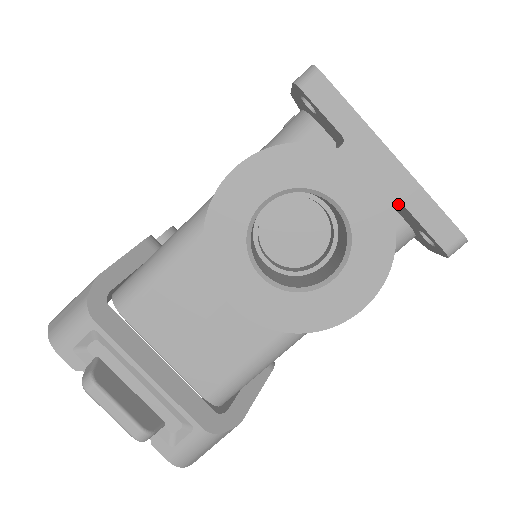
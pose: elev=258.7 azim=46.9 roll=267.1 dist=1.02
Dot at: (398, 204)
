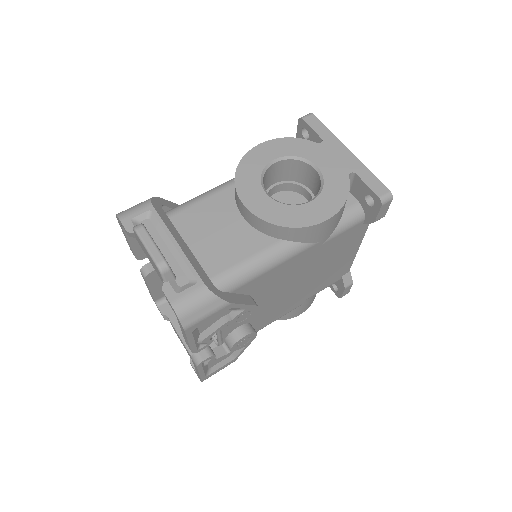
Dot at: (351, 171)
